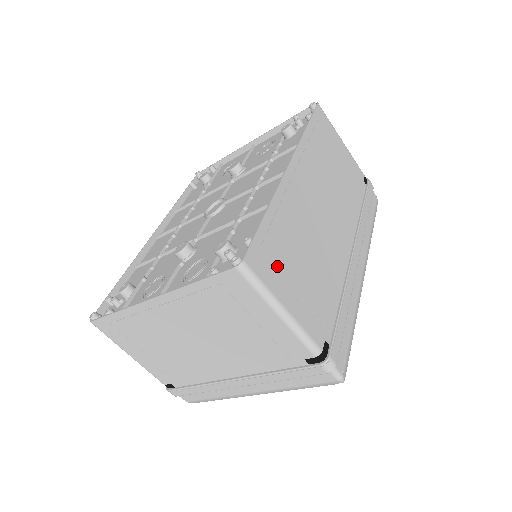
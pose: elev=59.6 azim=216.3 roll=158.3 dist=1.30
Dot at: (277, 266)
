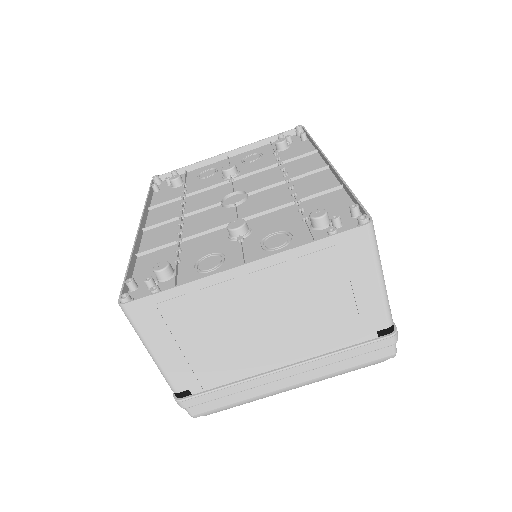
Dot at: occluded
